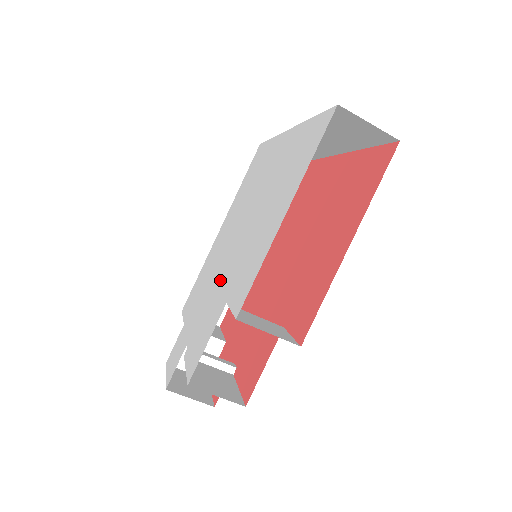
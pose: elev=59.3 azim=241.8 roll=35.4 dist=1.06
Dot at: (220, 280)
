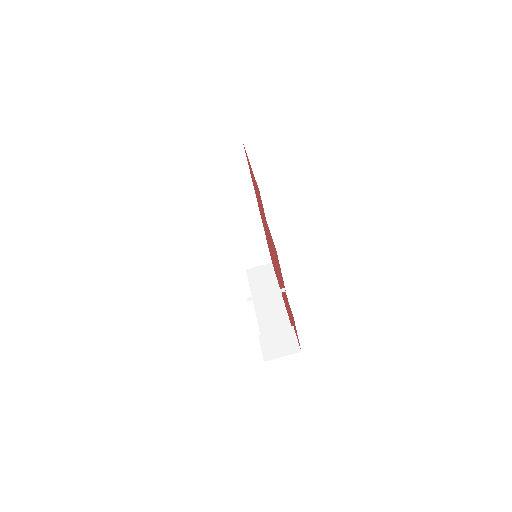
Dot at: occluded
